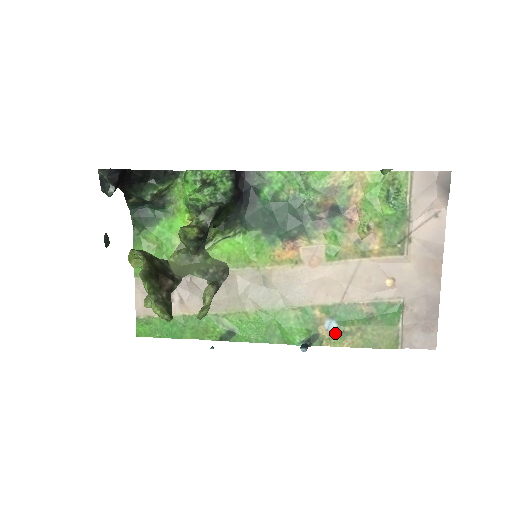
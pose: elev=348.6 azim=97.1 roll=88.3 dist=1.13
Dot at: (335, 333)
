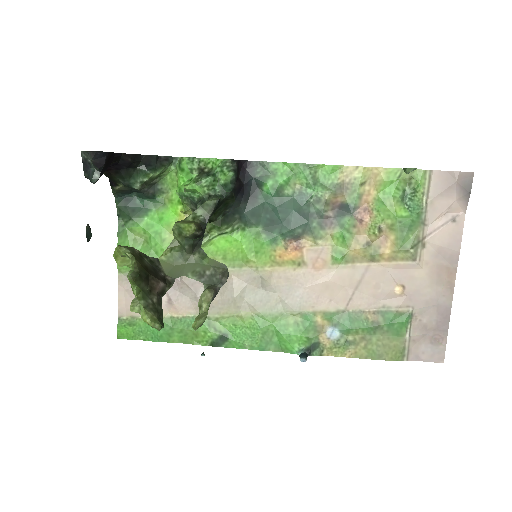
Dot at: (337, 342)
